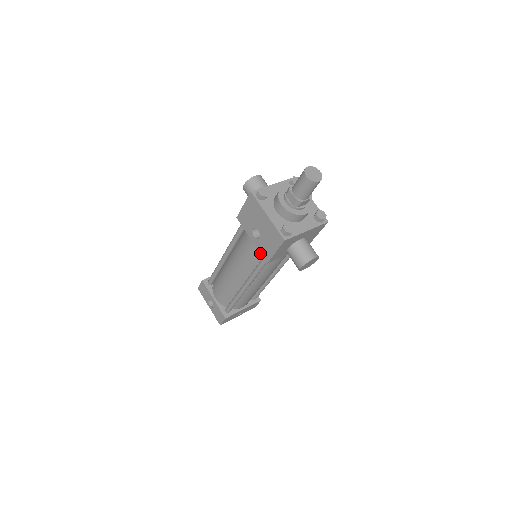
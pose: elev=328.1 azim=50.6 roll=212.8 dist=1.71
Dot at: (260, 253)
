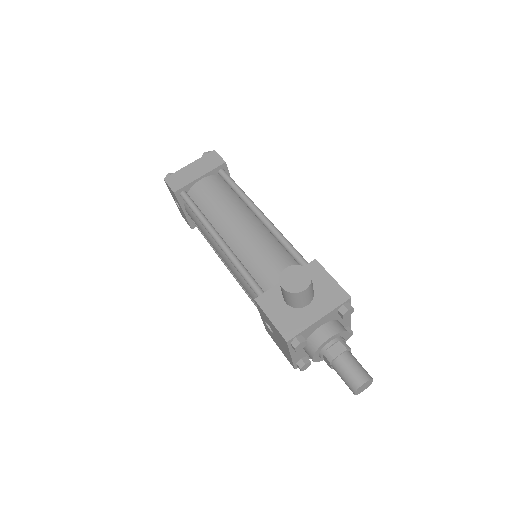
Dot at: occluded
